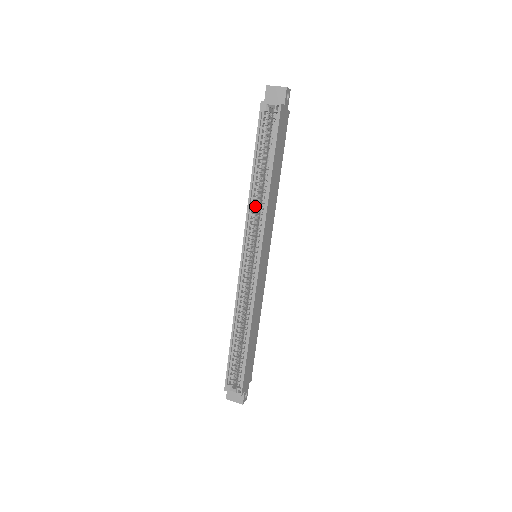
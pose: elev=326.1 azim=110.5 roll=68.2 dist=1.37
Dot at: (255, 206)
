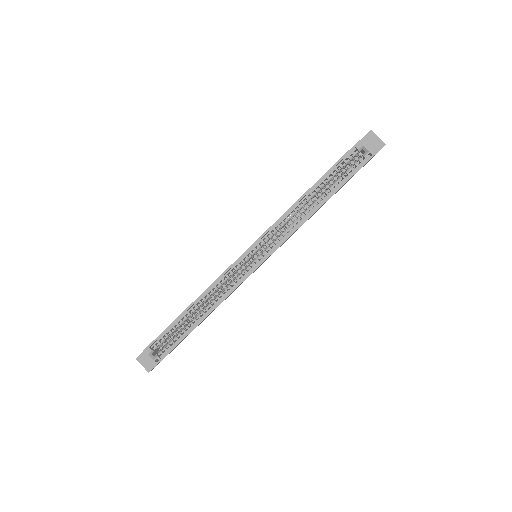
Dot at: (288, 216)
